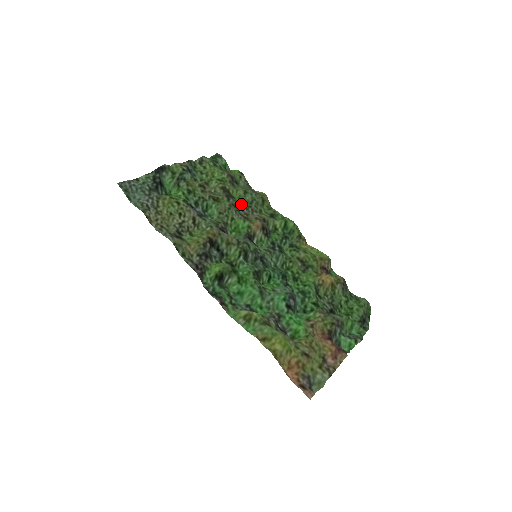
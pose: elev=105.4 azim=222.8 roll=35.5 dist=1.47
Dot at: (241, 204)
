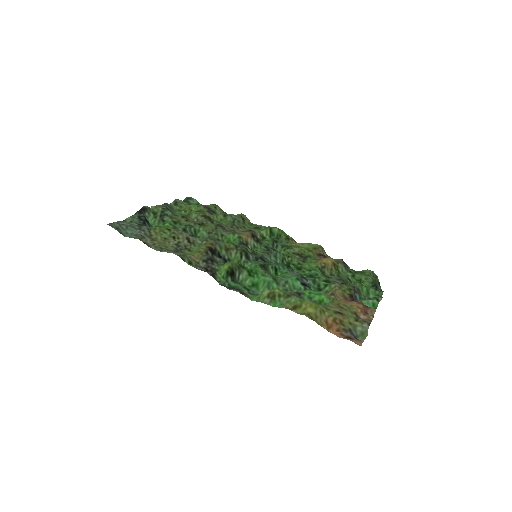
Dot at: (225, 225)
